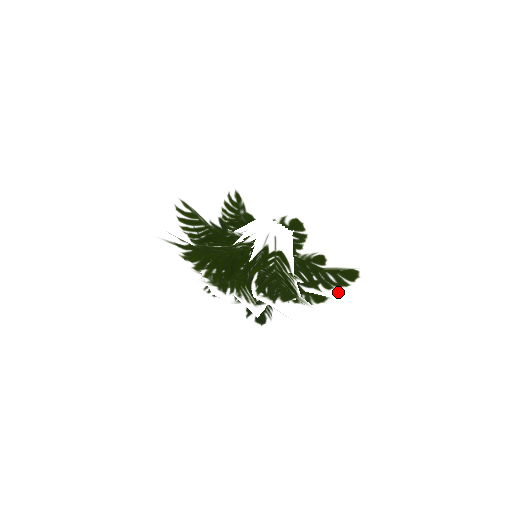
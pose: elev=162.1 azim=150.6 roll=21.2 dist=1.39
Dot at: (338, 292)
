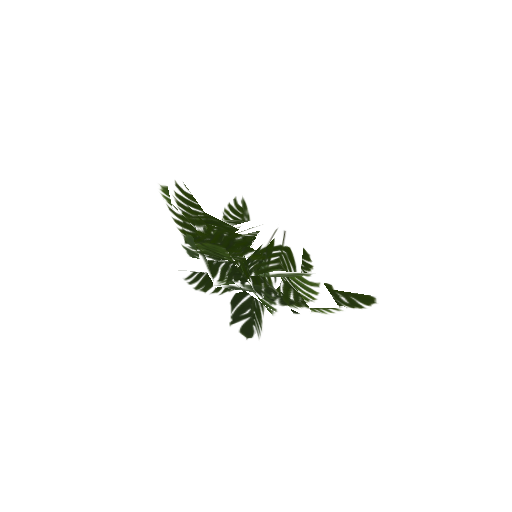
Dot at: (350, 311)
